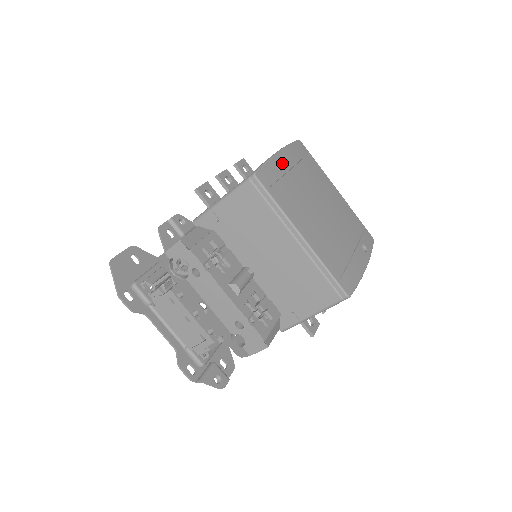
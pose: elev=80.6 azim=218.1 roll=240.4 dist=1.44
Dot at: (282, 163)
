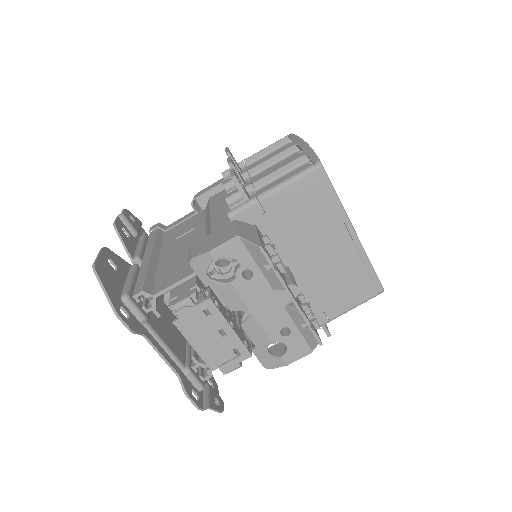
Dot at: occluded
